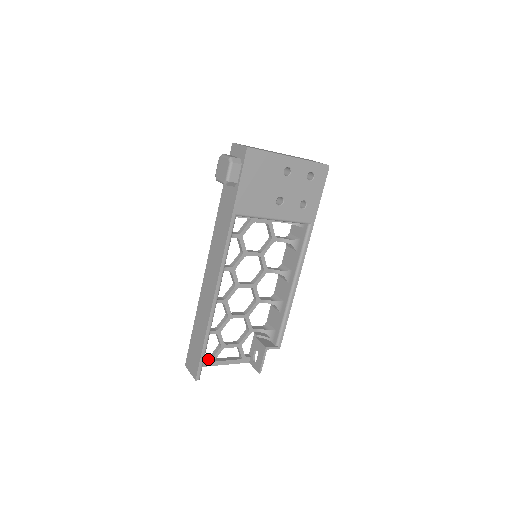
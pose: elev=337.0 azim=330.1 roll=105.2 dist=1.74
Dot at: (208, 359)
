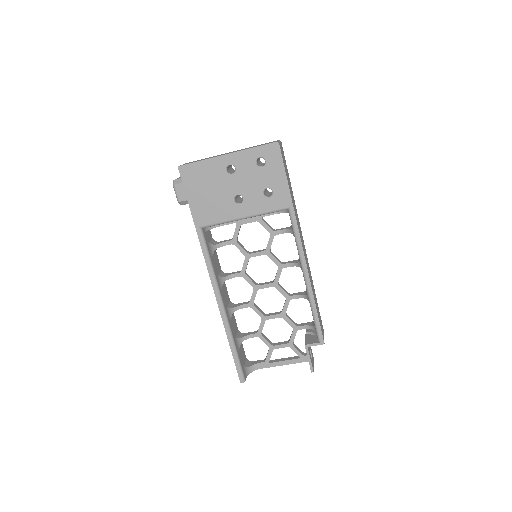
Dot at: (263, 361)
